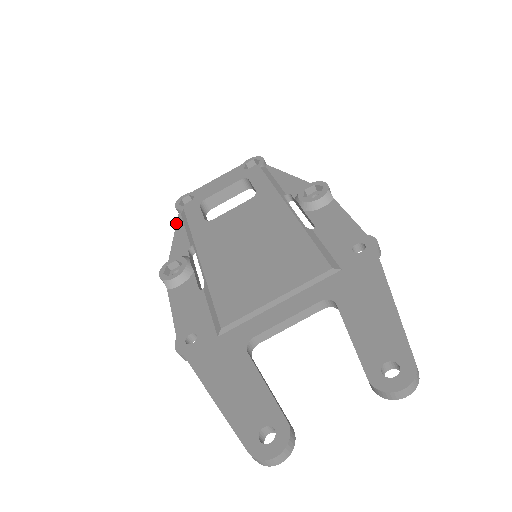
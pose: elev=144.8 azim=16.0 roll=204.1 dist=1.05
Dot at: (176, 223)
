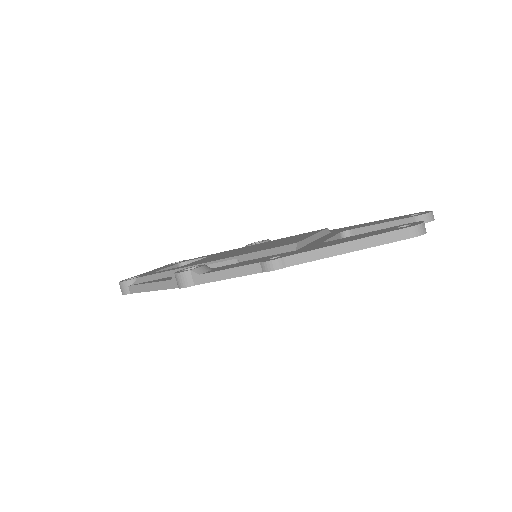
Dot at: (137, 284)
